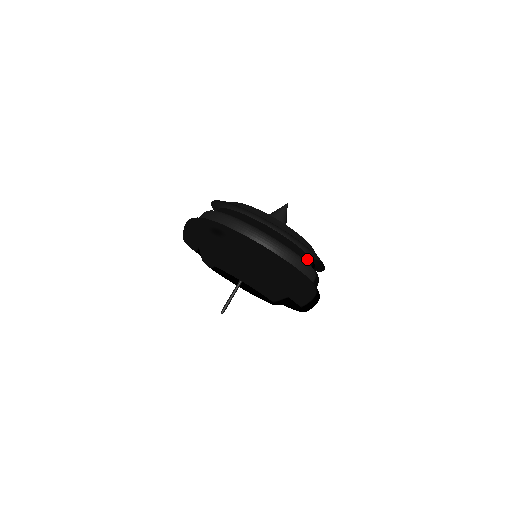
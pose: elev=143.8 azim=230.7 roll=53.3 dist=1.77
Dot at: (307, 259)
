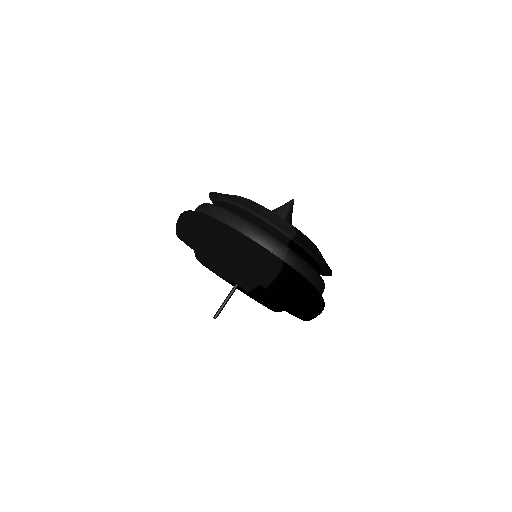
Dot at: (277, 235)
